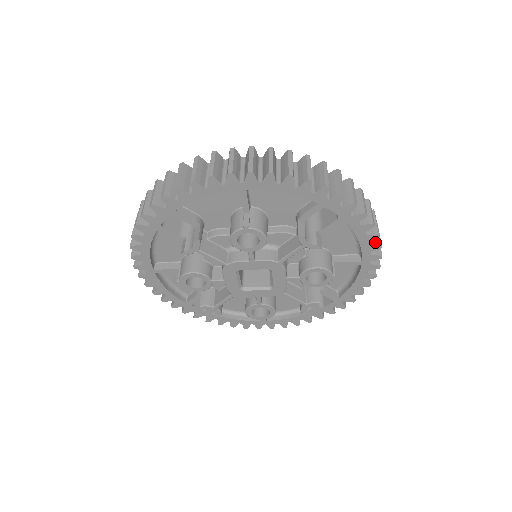
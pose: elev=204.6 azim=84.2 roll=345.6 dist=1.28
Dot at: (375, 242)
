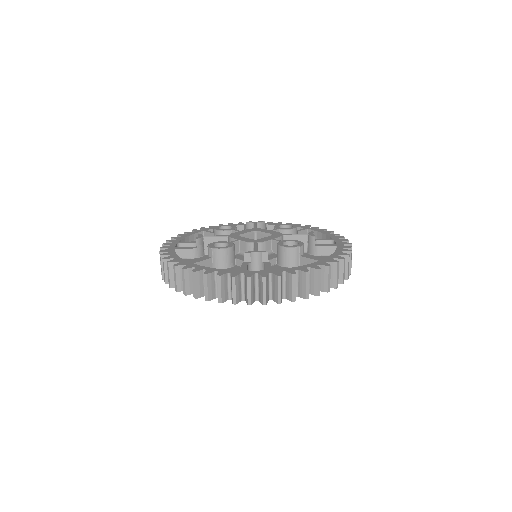
Dot at: occluded
